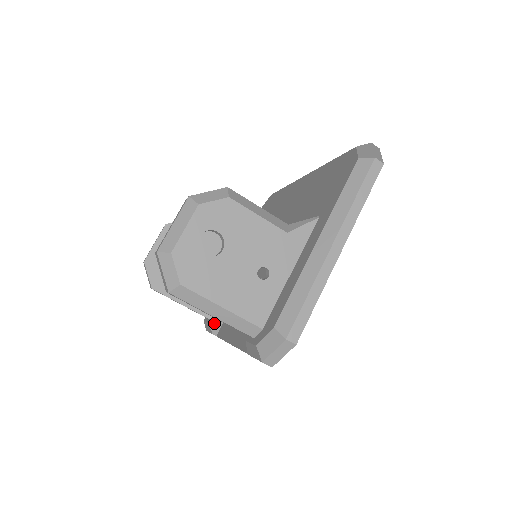
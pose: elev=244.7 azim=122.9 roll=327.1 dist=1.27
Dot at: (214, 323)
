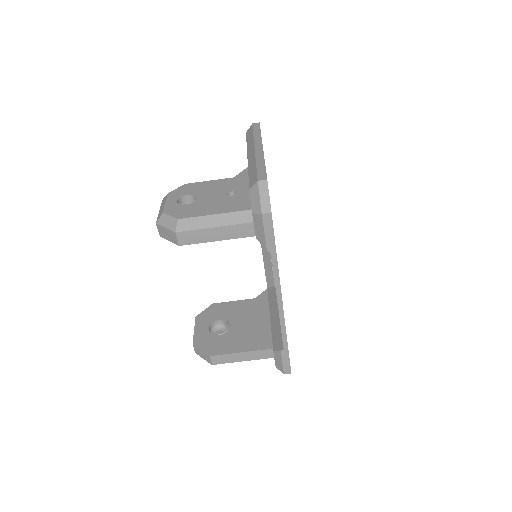
Dot at: (277, 346)
